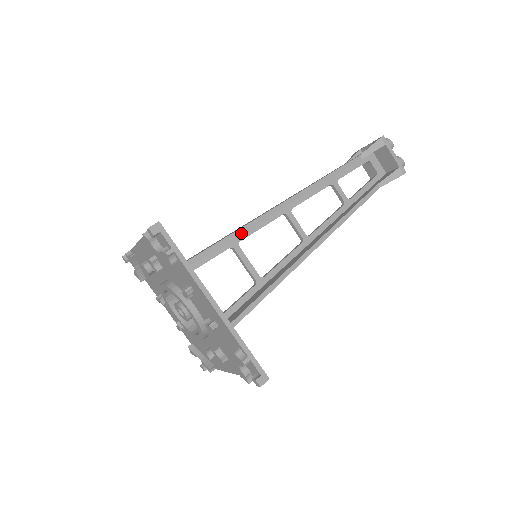
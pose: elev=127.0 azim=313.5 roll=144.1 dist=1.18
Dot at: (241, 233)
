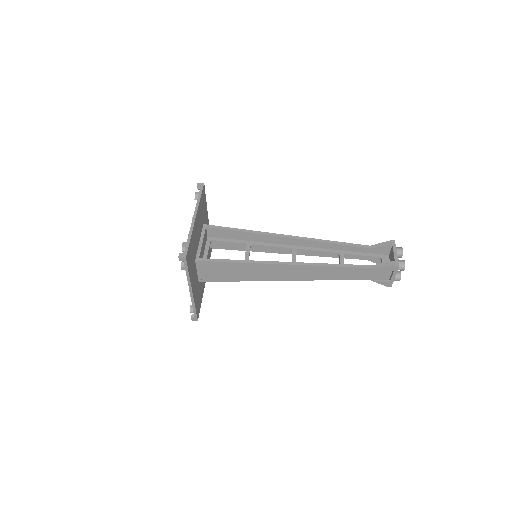
Dot at: (251, 232)
